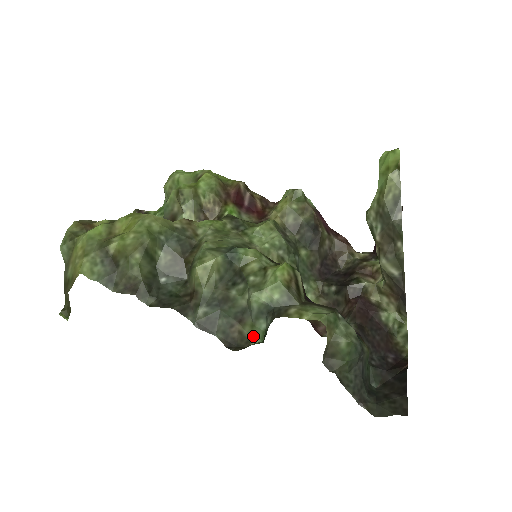
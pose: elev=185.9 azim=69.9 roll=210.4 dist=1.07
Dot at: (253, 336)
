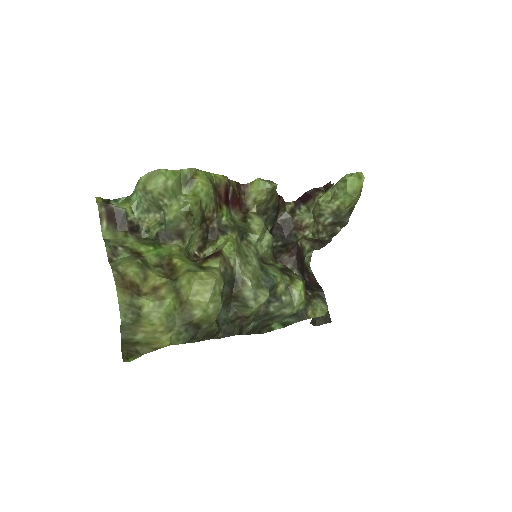
Dot at: (275, 323)
